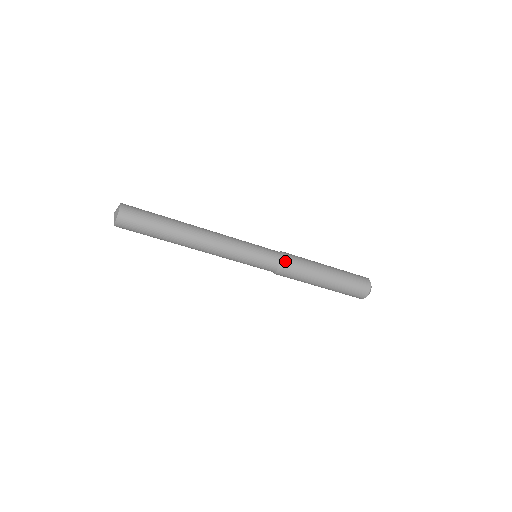
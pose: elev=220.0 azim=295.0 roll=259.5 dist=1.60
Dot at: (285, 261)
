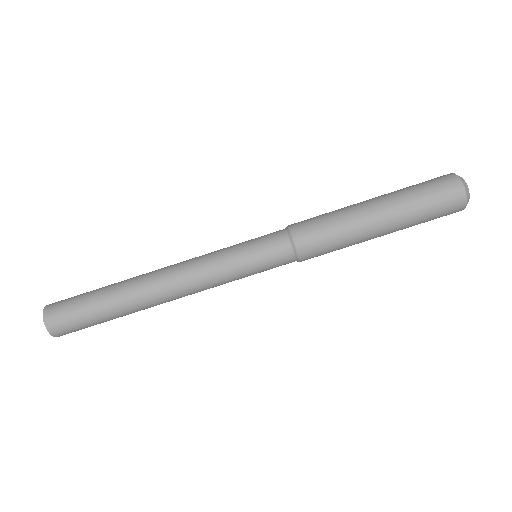
Dot at: (291, 225)
